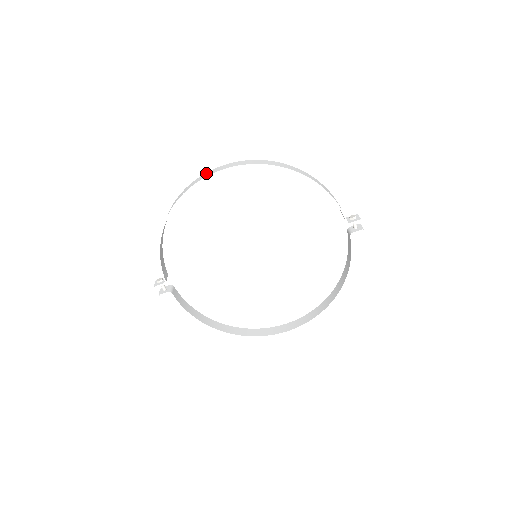
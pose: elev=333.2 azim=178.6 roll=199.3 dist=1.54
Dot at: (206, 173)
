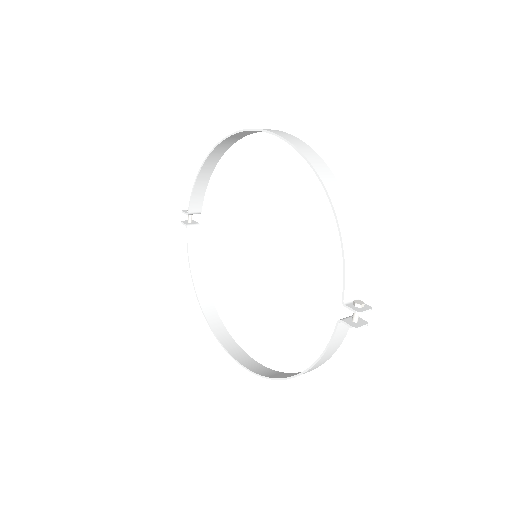
Dot at: occluded
